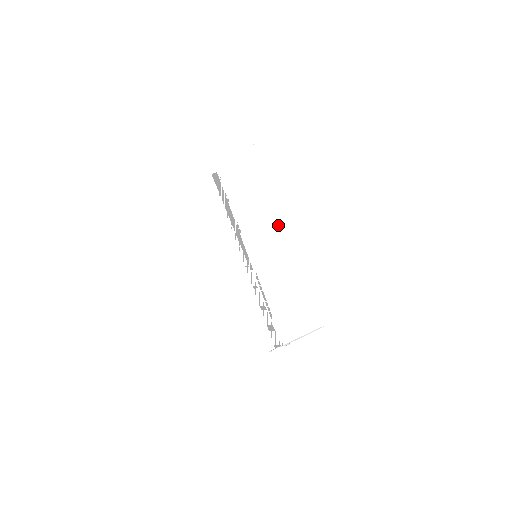
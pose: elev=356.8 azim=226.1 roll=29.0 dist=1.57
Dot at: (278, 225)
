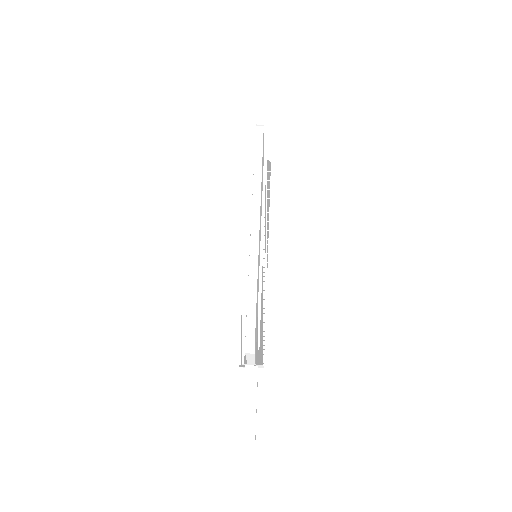
Dot at: occluded
